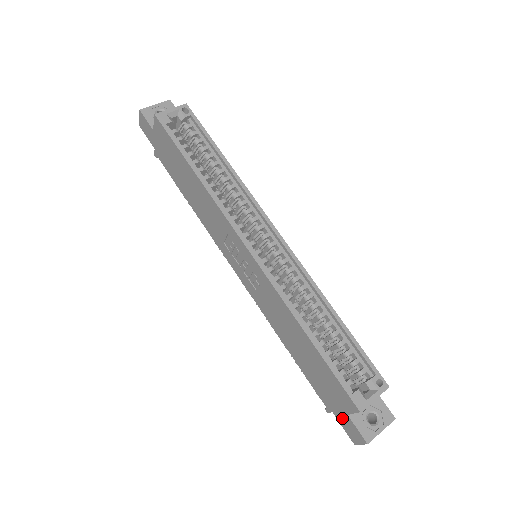
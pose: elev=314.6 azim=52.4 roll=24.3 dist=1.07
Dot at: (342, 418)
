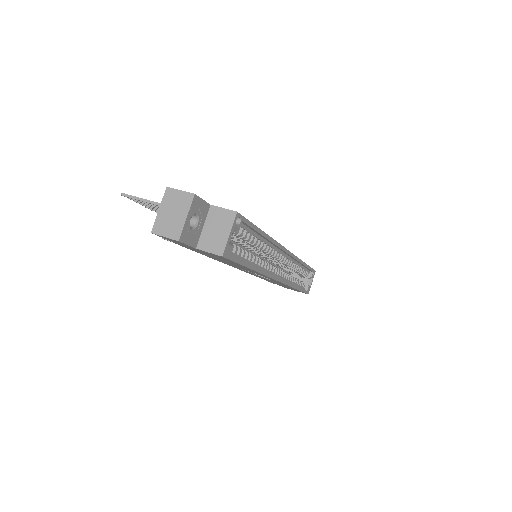
Dot at: (285, 287)
